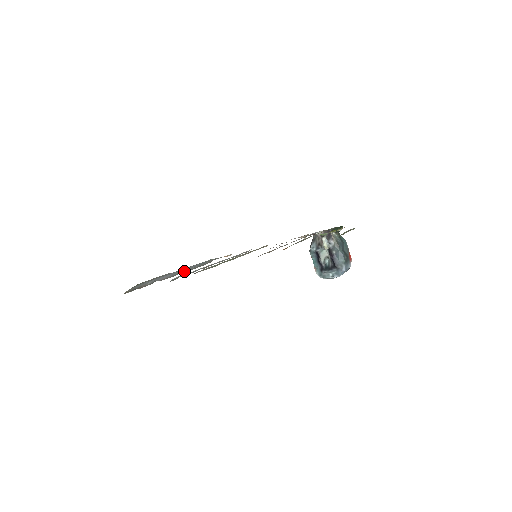
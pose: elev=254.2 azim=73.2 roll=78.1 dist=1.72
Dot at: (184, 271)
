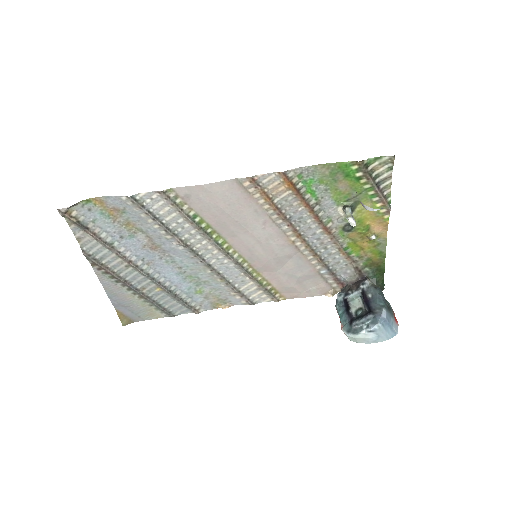
Dot at: (158, 281)
